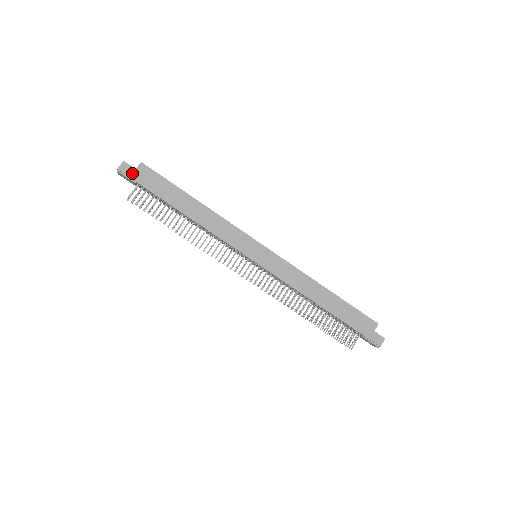
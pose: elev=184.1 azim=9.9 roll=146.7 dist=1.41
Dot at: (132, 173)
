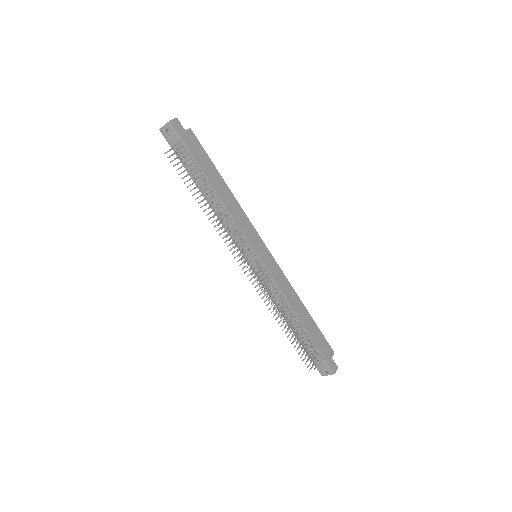
Dot at: (181, 131)
